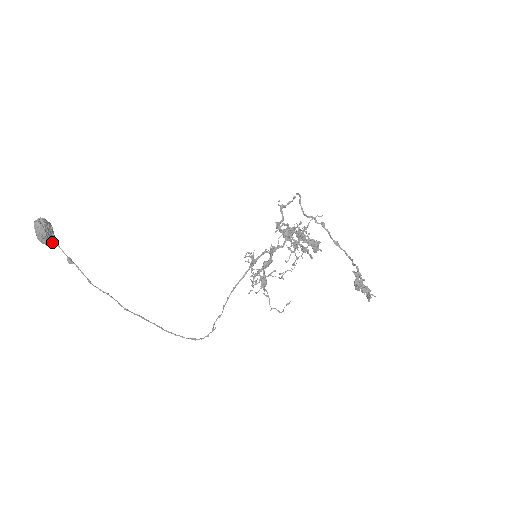
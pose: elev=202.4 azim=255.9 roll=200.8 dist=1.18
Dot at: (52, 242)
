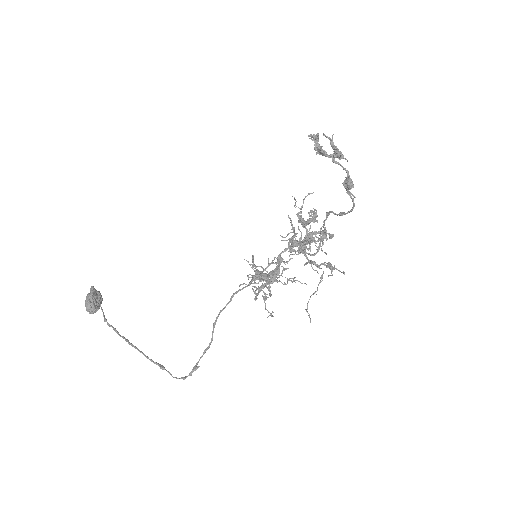
Dot at: (93, 307)
